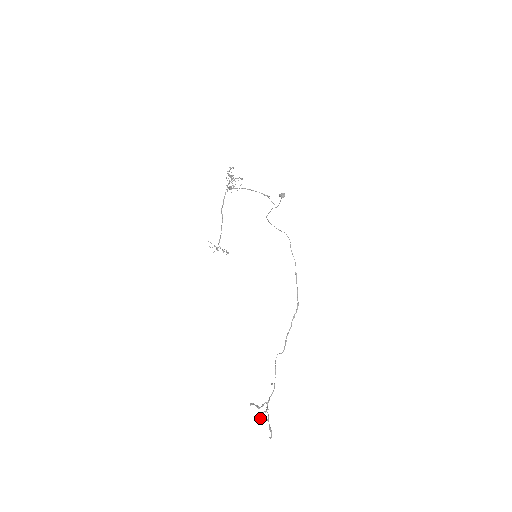
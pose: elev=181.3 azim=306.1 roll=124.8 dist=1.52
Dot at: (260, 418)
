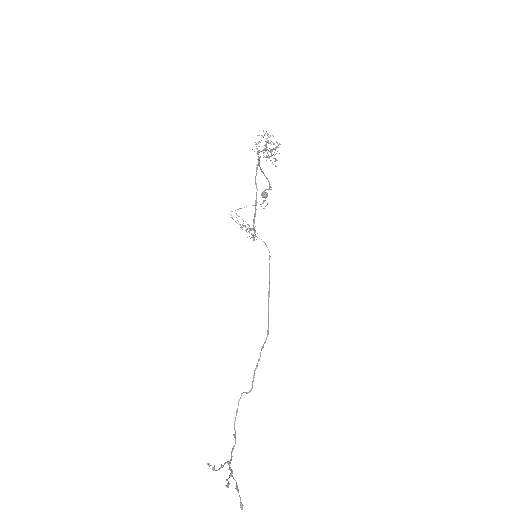
Dot at: occluded
